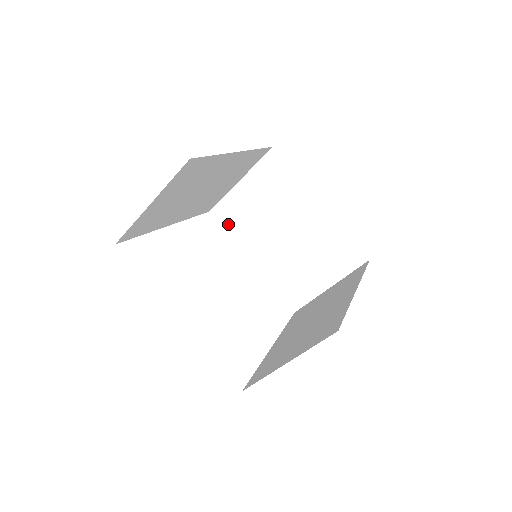
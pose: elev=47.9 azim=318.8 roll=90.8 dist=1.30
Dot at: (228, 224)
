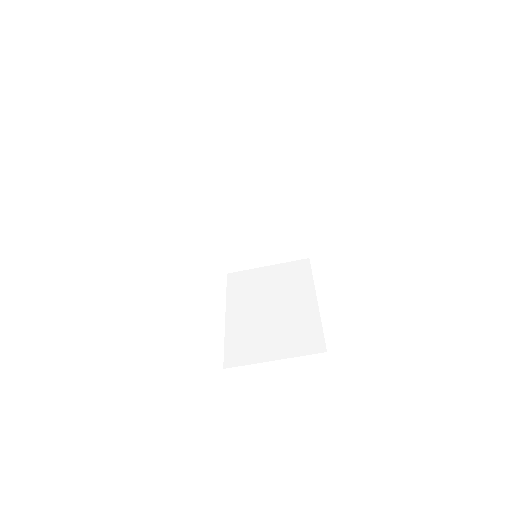
Dot at: (234, 285)
